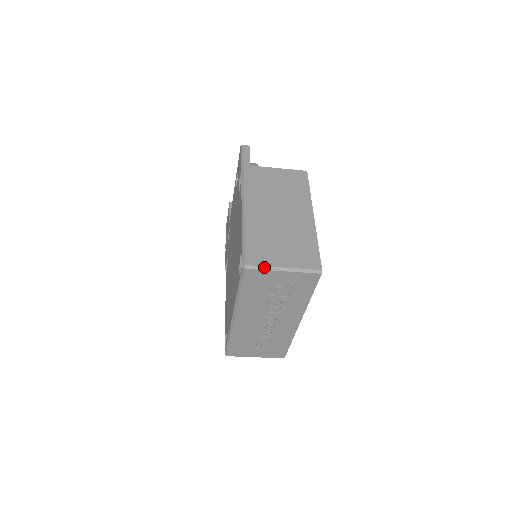
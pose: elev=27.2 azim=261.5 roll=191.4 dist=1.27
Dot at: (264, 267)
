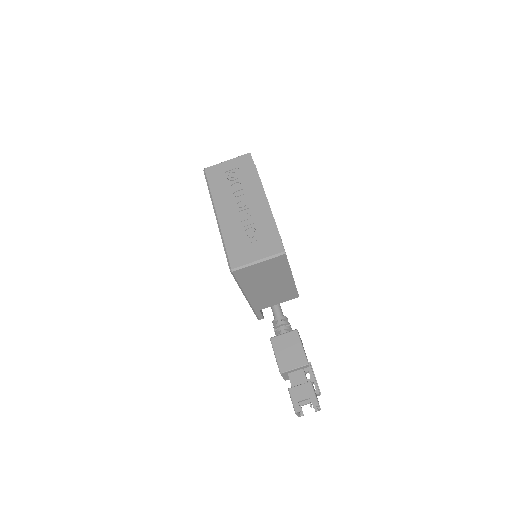
Dot at: (215, 165)
